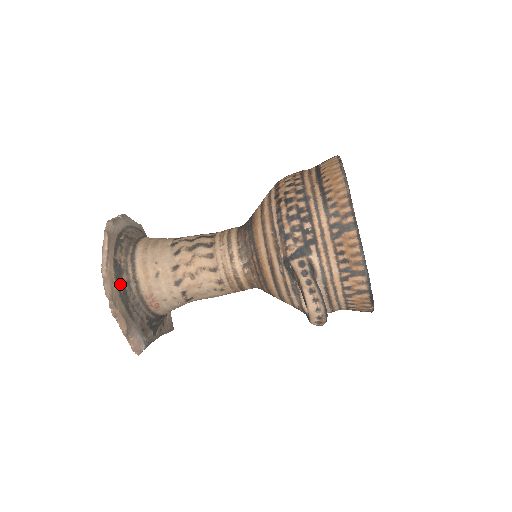
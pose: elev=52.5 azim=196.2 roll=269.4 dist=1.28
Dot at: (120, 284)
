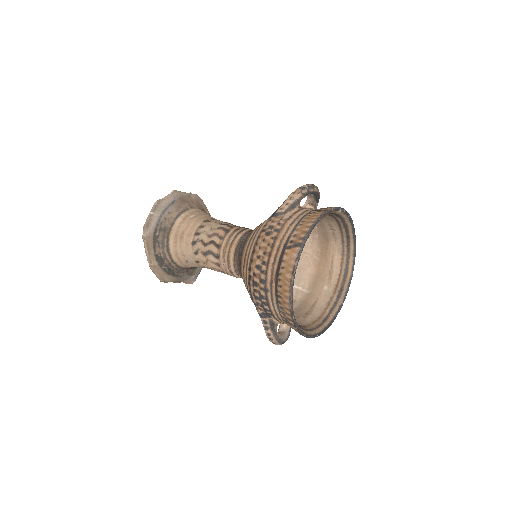
Dot at: (164, 267)
